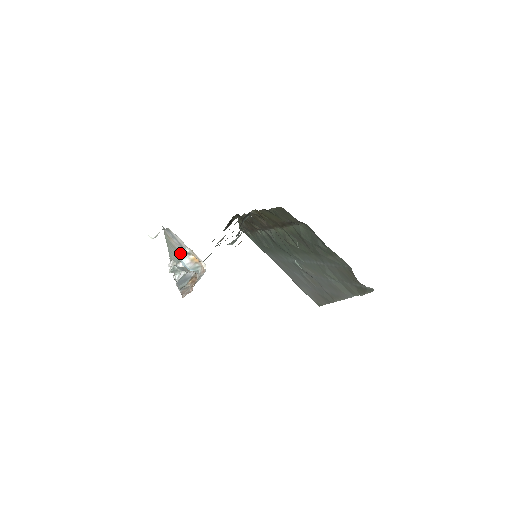
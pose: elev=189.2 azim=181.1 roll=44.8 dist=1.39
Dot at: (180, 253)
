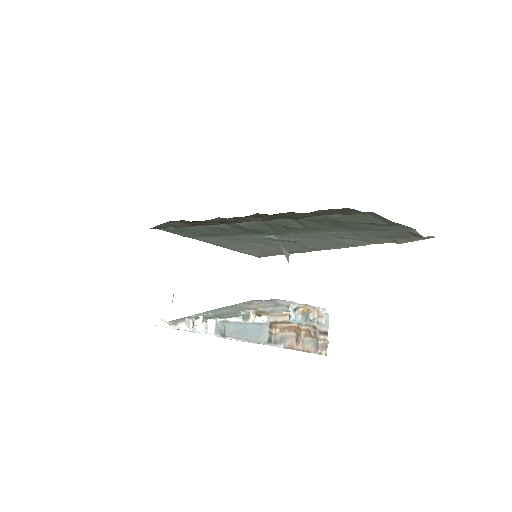
Dot at: (247, 309)
